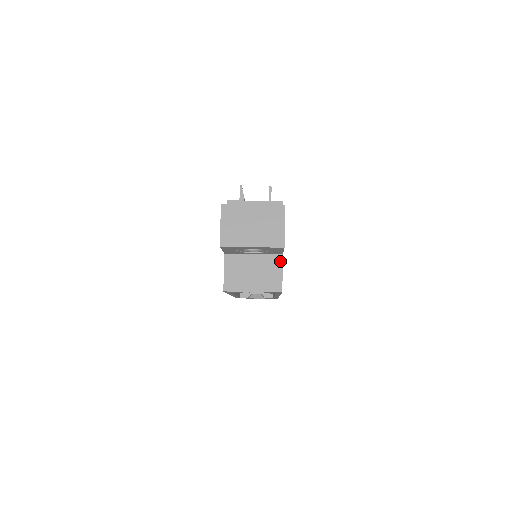
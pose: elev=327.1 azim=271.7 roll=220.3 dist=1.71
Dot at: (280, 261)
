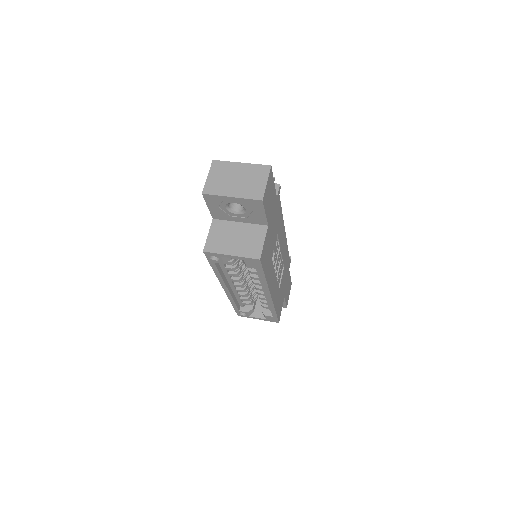
Dot at: (264, 231)
